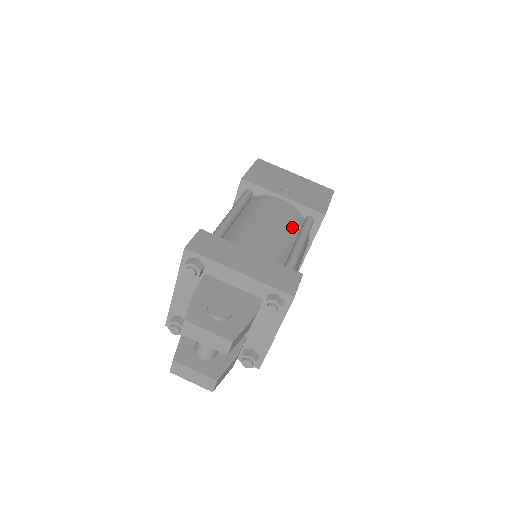
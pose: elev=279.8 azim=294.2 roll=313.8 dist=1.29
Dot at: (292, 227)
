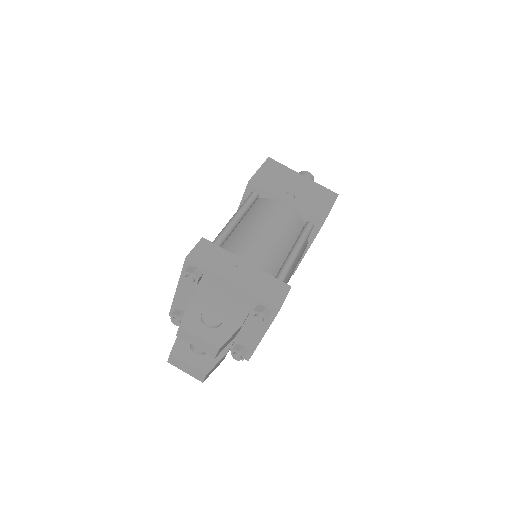
Dot at: (291, 234)
